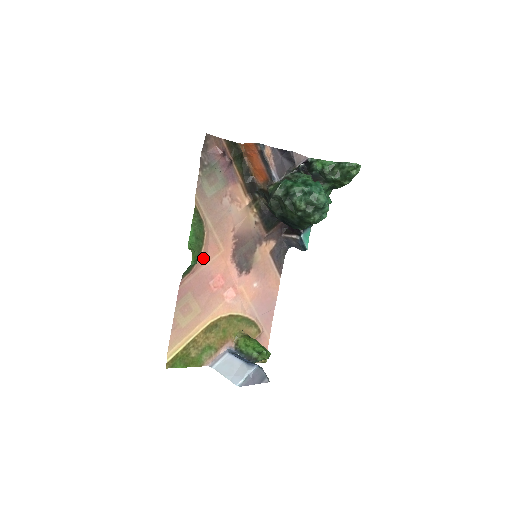
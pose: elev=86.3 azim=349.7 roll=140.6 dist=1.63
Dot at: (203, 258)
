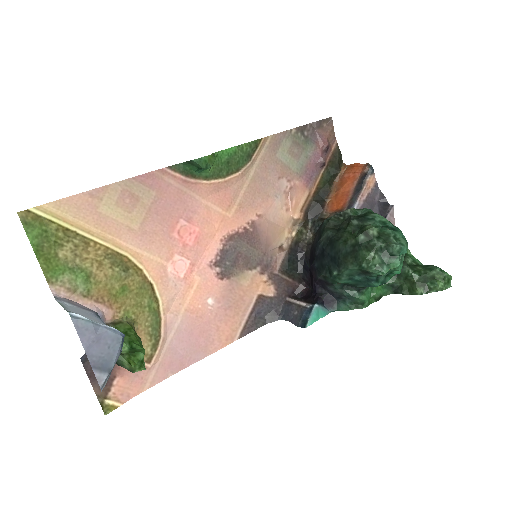
Dot at: (208, 188)
